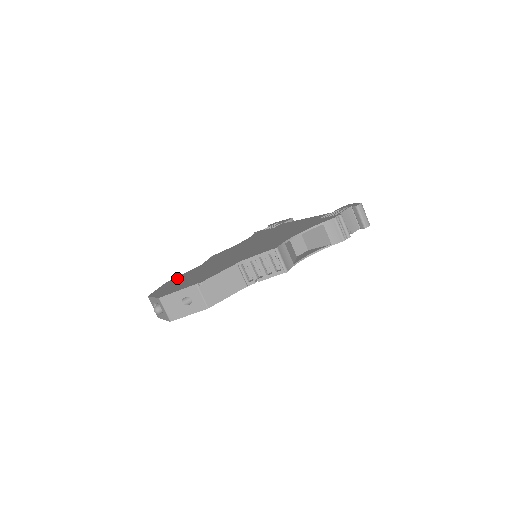
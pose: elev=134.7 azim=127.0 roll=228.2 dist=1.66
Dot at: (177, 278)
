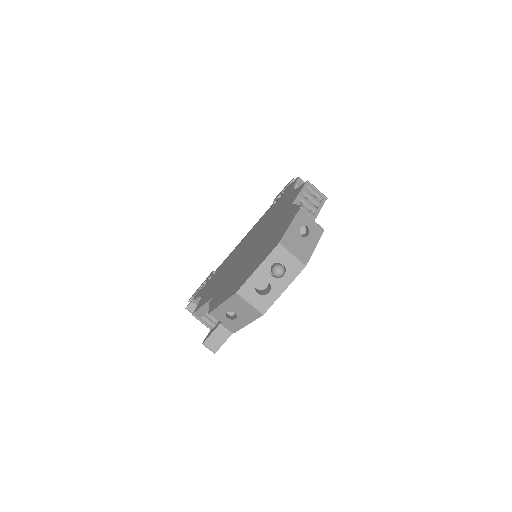
Dot at: (219, 298)
